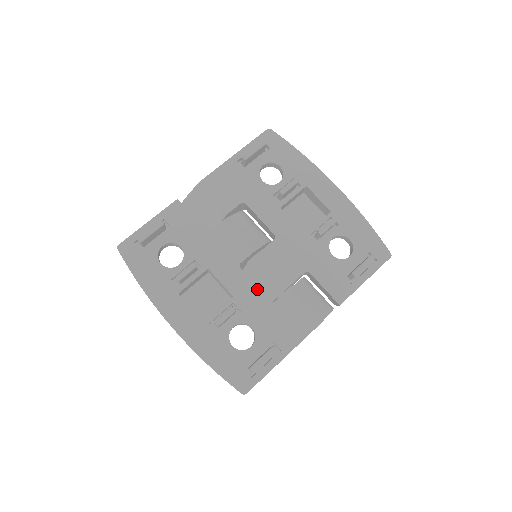
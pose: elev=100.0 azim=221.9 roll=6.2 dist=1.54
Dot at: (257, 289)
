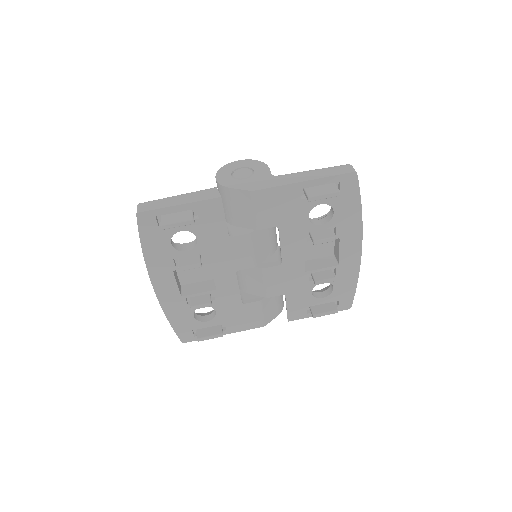
Dot at: (238, 291)
